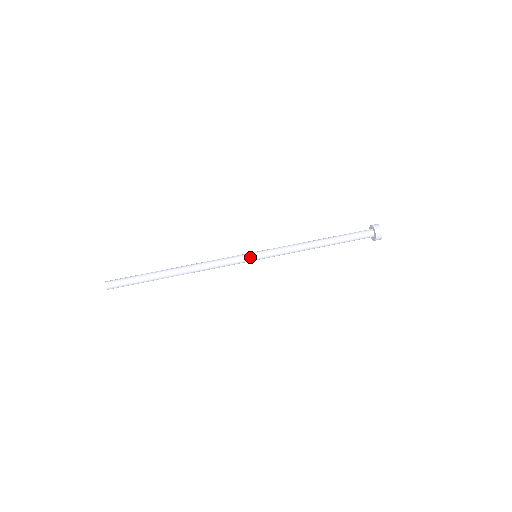
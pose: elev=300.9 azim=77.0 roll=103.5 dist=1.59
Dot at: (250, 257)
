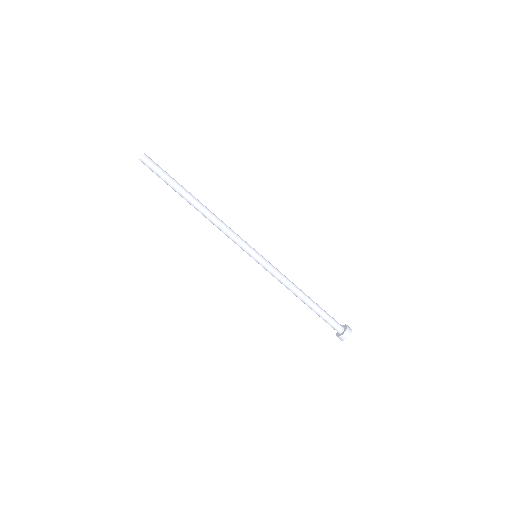
Dot at: (249, 255)
